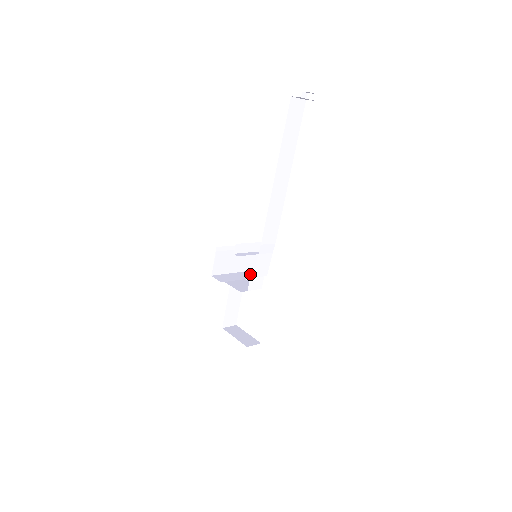
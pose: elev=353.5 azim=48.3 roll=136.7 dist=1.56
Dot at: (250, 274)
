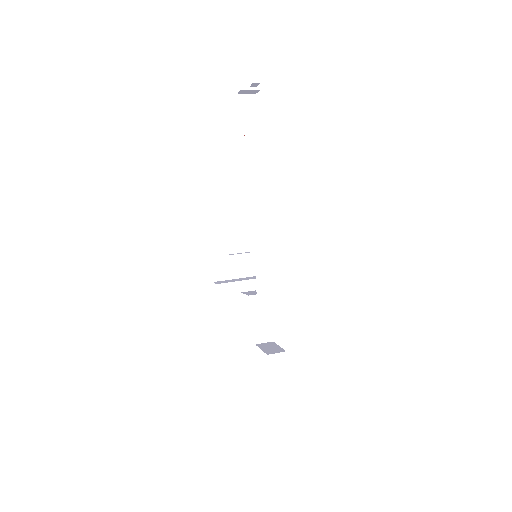
Dot at: occluded
